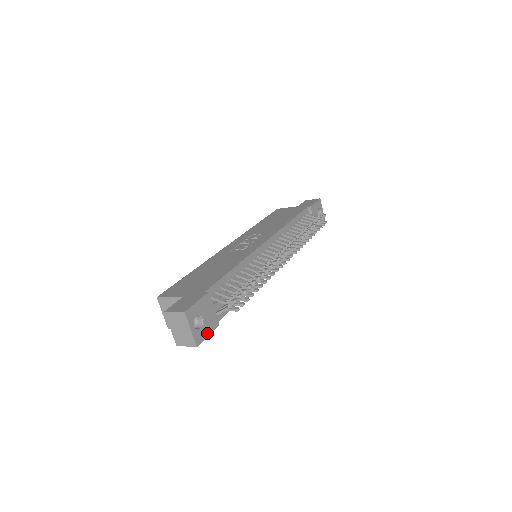
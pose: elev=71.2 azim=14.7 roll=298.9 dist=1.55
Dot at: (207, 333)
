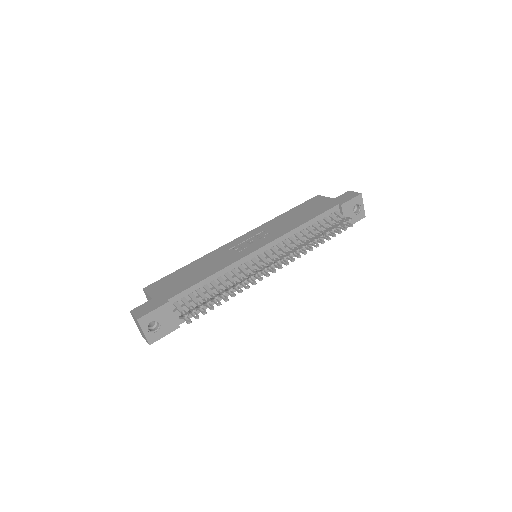
Dot at: (163, 334)
